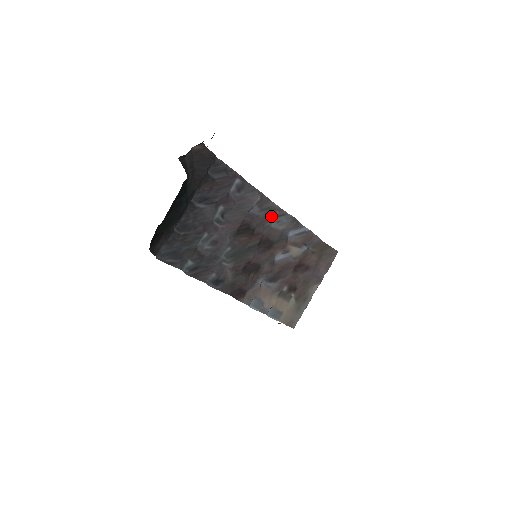
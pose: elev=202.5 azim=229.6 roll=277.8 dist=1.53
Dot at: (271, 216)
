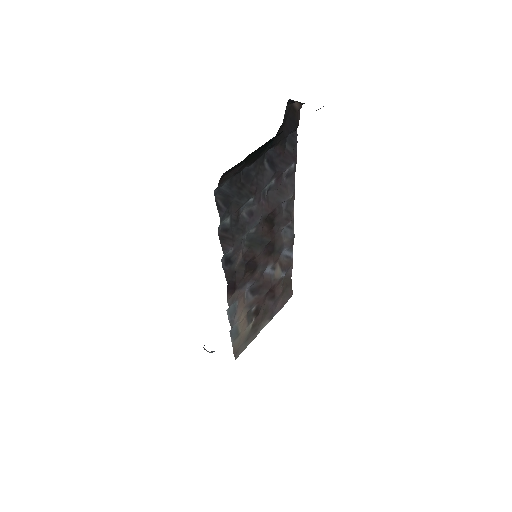
Dot at: (287, 222)
